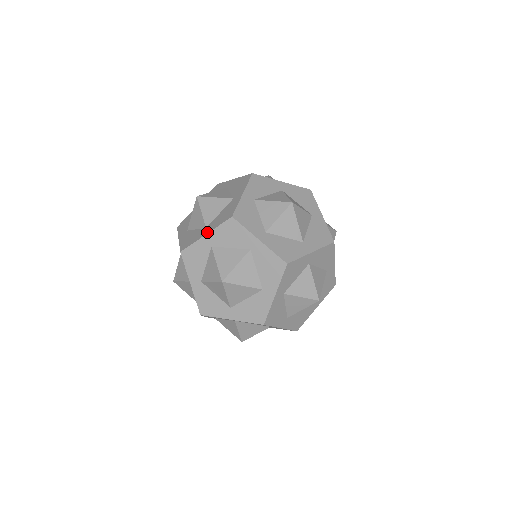
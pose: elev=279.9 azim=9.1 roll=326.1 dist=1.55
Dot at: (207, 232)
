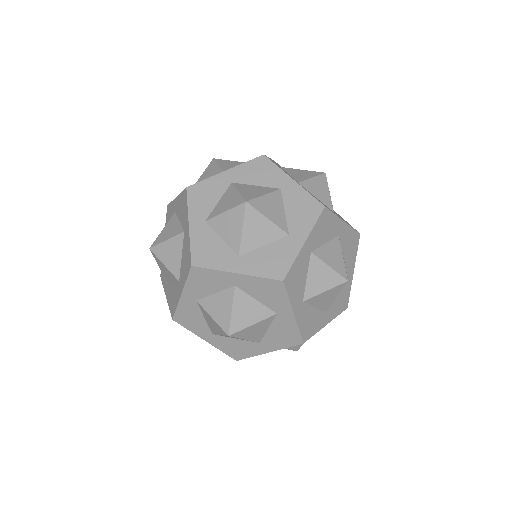
Dot at: (240, 271)
